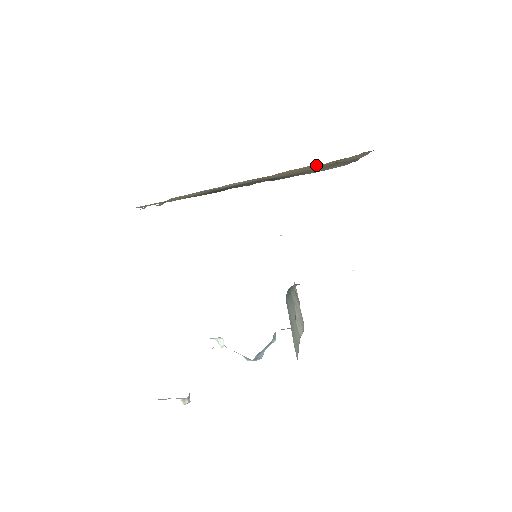
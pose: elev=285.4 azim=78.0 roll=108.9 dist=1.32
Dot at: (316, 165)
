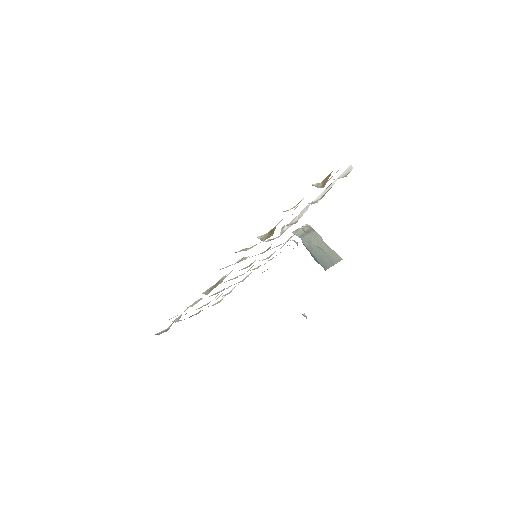
Dot at: occluded
